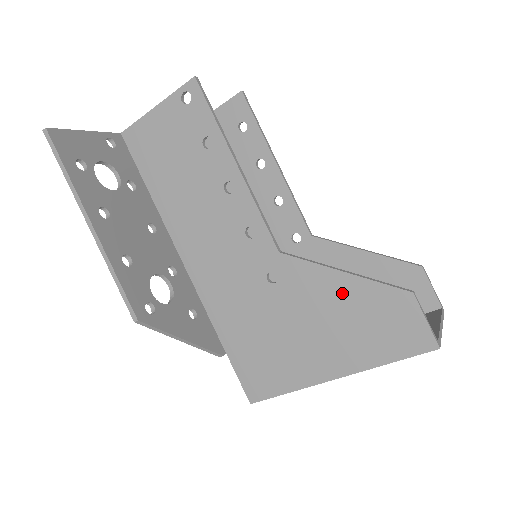
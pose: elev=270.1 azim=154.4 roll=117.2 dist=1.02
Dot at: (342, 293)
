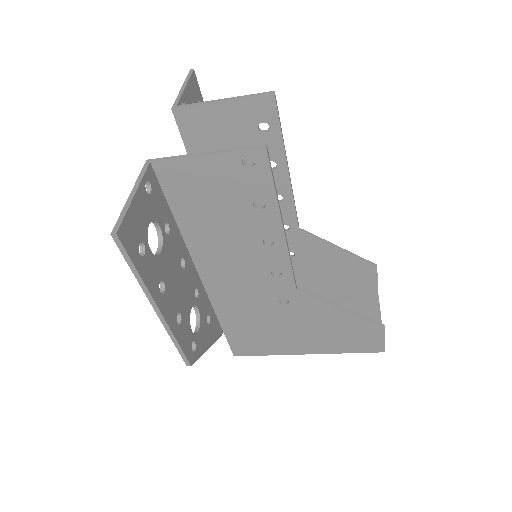
Dot at: (336, 319)
